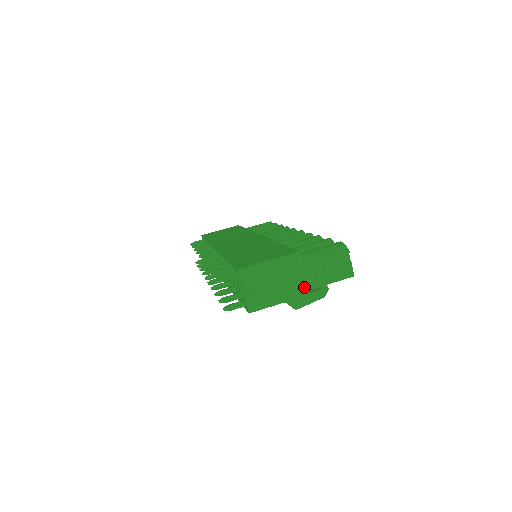
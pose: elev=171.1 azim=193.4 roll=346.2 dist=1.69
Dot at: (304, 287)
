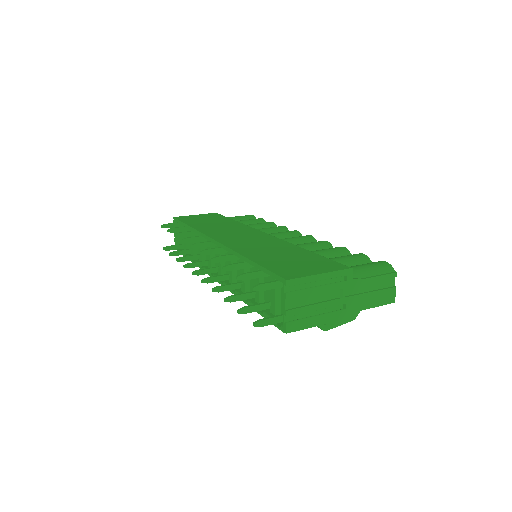
Dot at: (347, 309)
